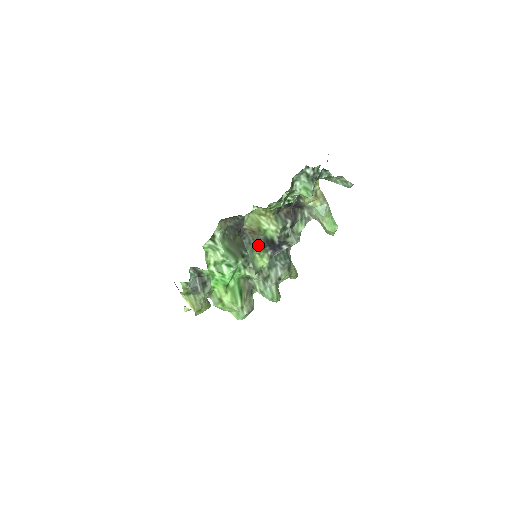
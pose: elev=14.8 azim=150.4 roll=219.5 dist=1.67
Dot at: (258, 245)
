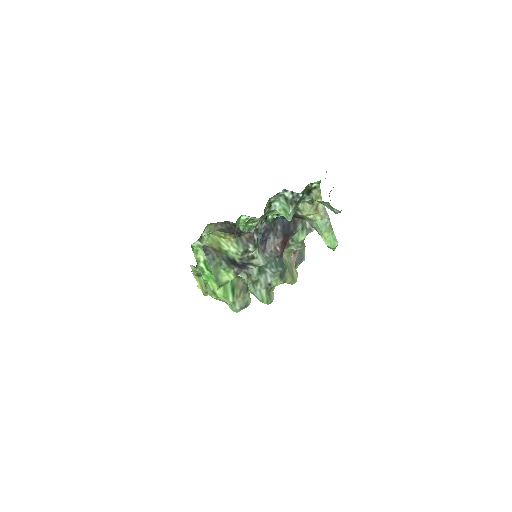
Dot at: (223, 262)
